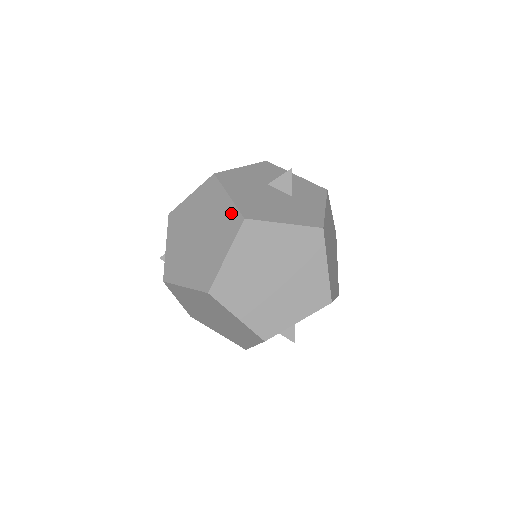
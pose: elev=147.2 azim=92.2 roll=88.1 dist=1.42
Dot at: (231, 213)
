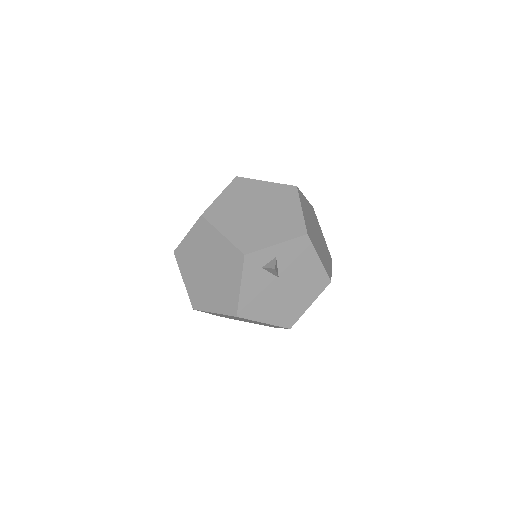
Dot at: occluded
